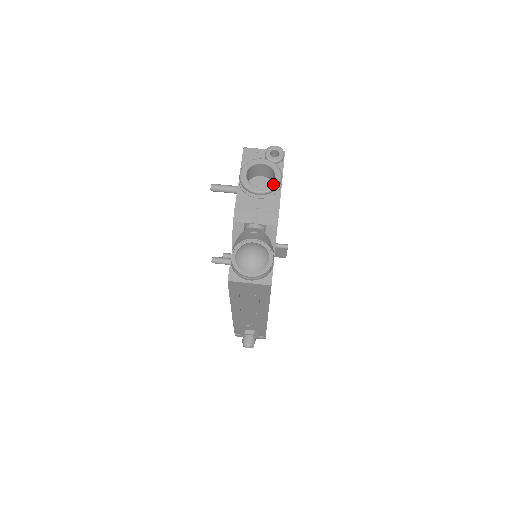
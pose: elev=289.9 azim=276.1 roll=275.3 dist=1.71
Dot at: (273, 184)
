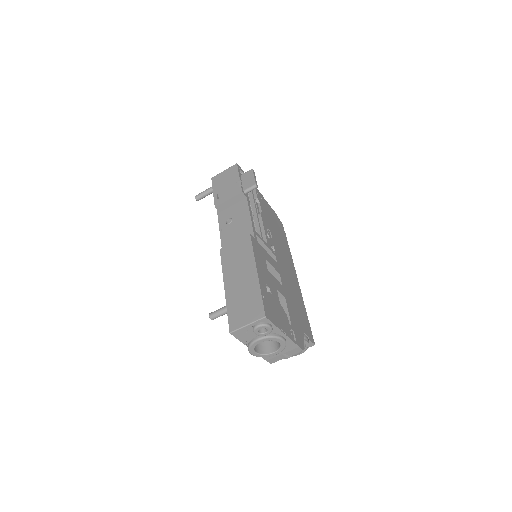
Dot at: (282, 347)
